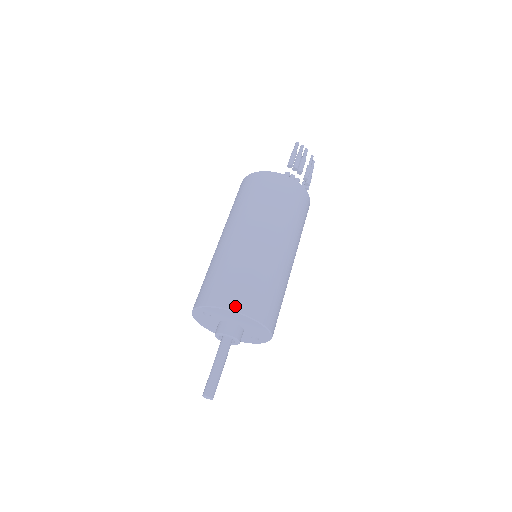
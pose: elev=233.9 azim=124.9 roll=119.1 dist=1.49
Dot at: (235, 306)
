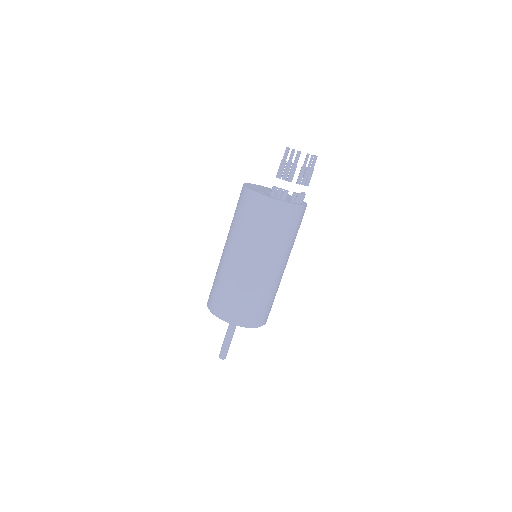
Dot at: (224, 317)
